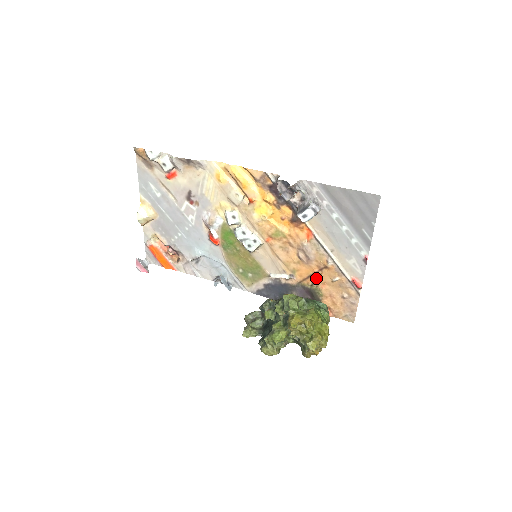
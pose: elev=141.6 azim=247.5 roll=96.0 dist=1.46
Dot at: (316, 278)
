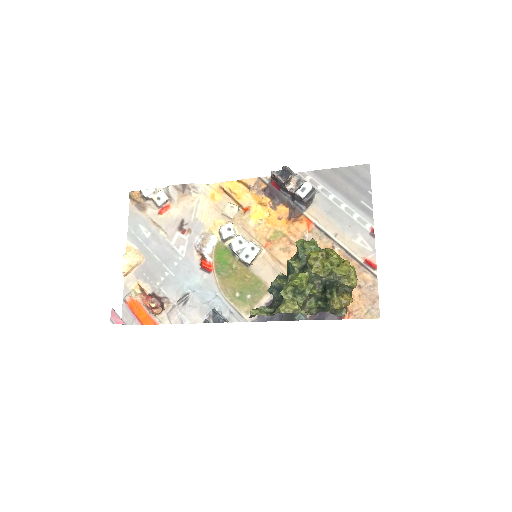
Dot at: occluded
